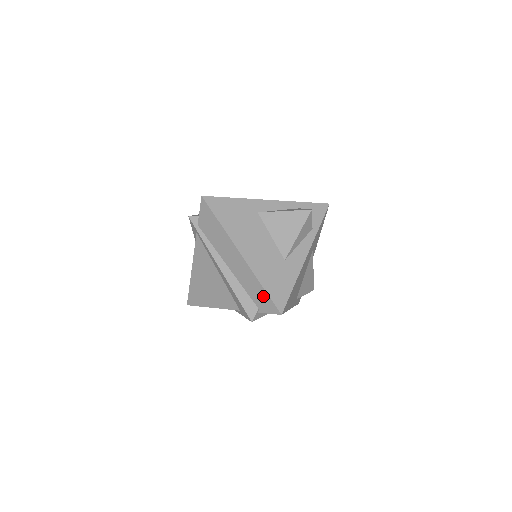
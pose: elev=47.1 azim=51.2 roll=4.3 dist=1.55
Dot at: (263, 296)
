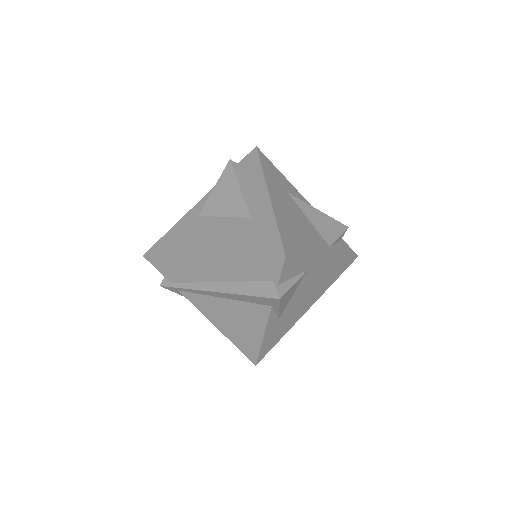
Dot at: (258, 264)
